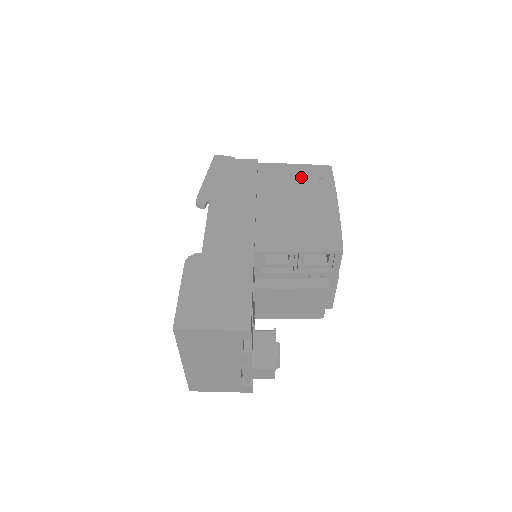
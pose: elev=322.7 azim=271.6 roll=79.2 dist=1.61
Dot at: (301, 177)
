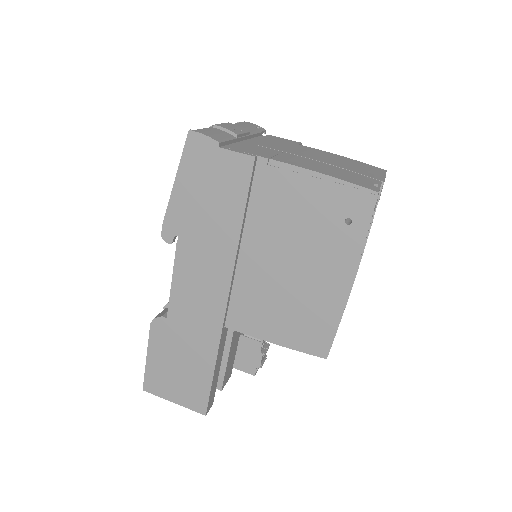
Dot at: (317, 211)
